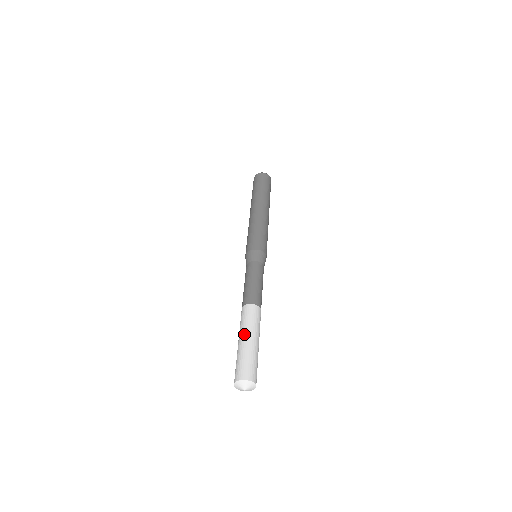
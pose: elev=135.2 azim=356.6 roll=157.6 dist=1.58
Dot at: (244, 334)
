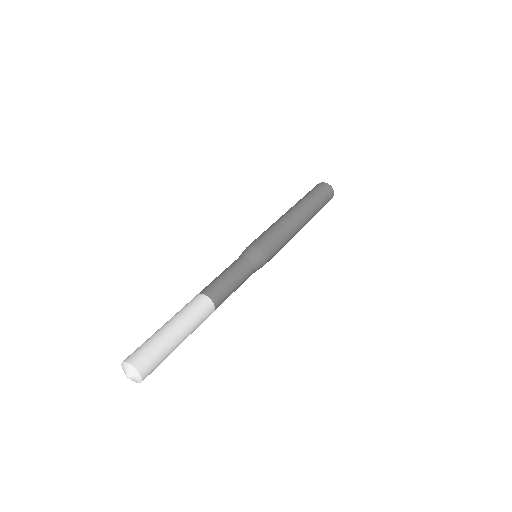
Dot at: occluded
